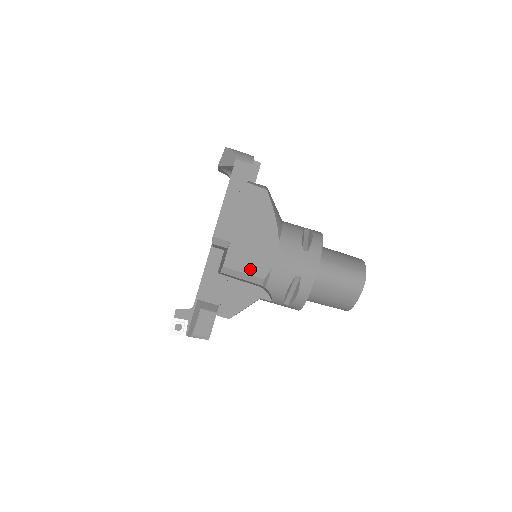
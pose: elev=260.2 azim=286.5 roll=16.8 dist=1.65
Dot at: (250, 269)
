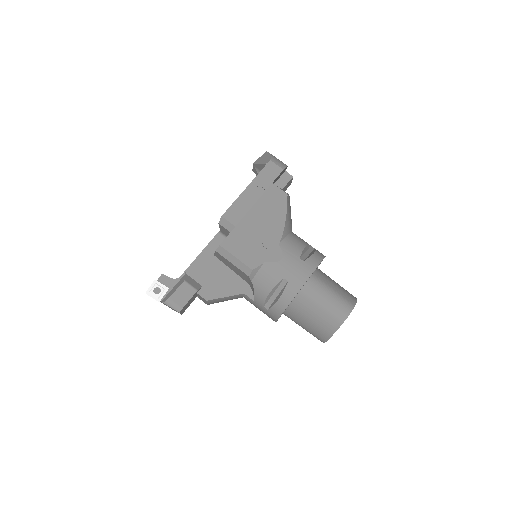
Dot at: (243, 256)
